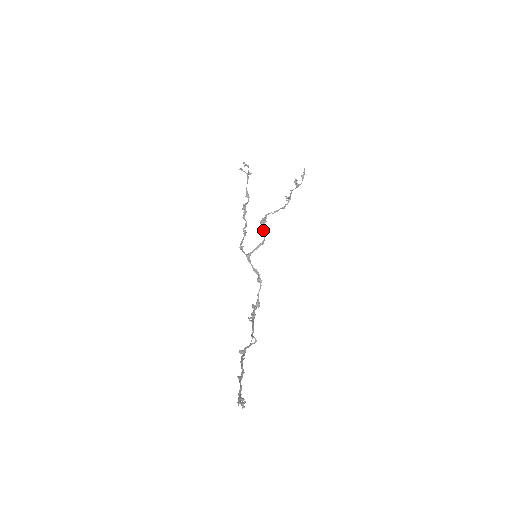
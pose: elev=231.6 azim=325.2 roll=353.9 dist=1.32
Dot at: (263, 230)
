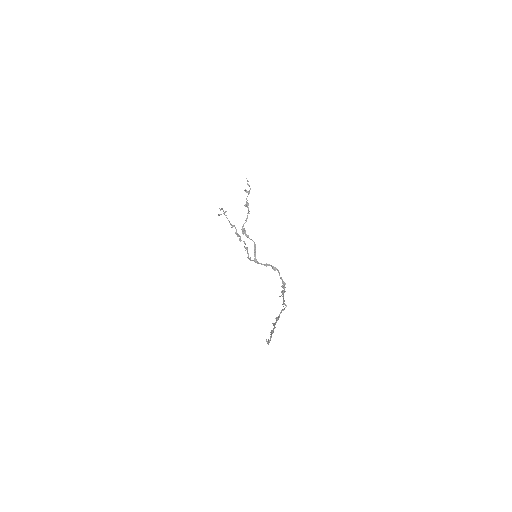
Dot at: (248, 237)
